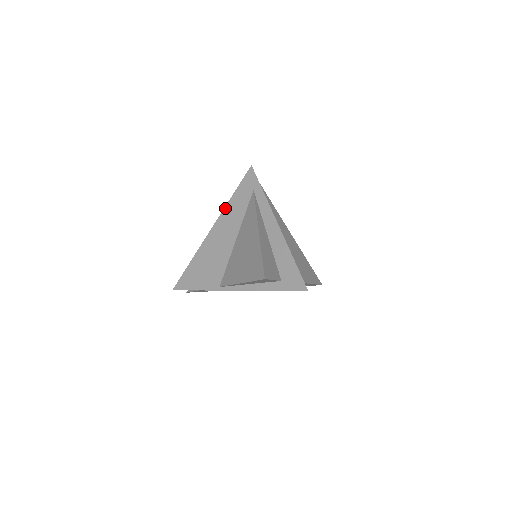
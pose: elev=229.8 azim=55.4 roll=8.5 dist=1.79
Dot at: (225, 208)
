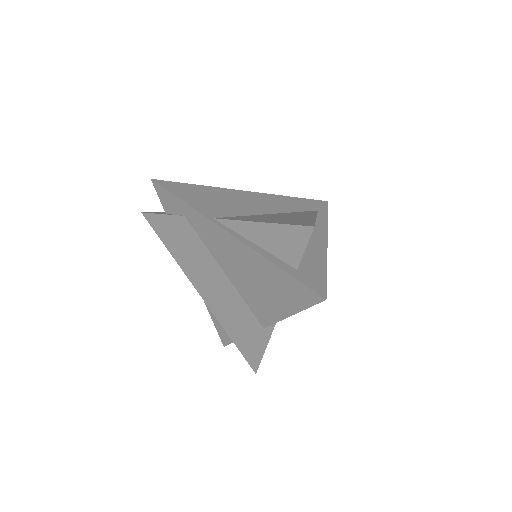
Dot at: (276, 195)
